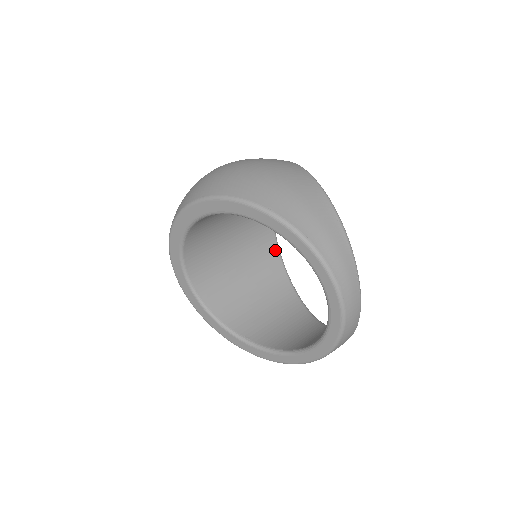
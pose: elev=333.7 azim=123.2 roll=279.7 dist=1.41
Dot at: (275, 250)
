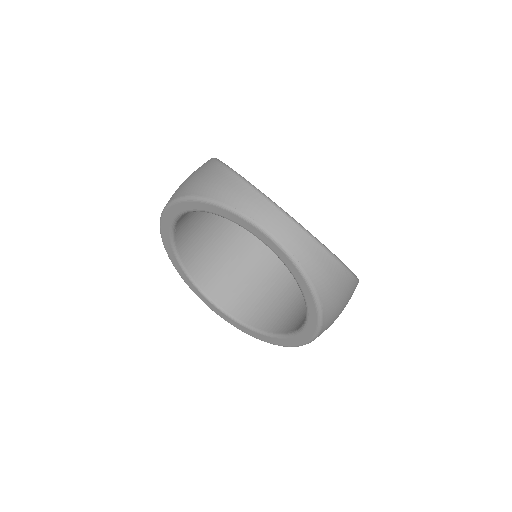
Dot at: occluded
